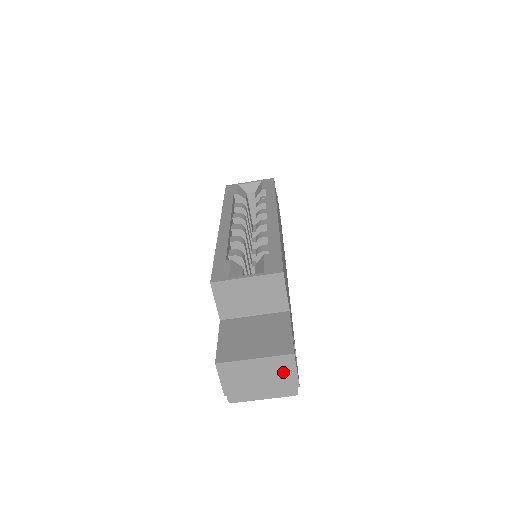
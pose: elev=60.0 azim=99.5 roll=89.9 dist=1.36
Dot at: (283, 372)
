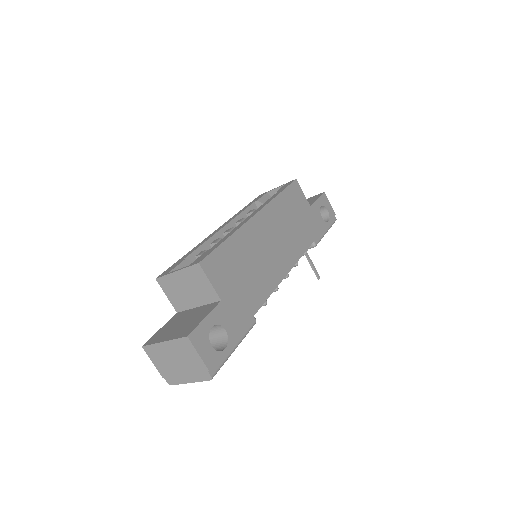
Dot at: (189, 355)
